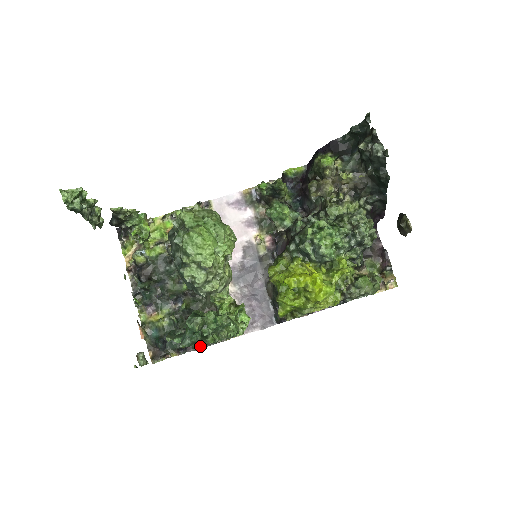
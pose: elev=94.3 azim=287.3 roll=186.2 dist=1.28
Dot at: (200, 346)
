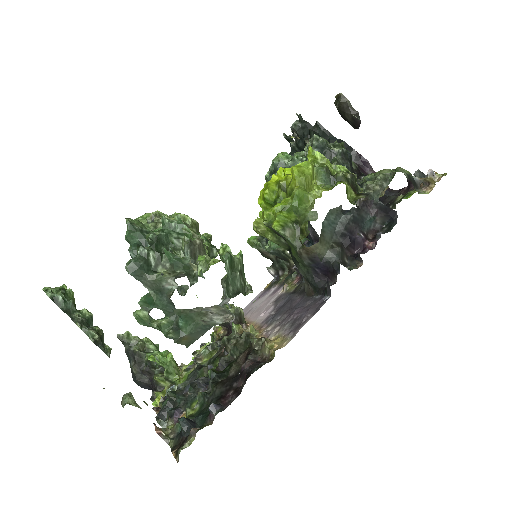
Dot at: occluded
